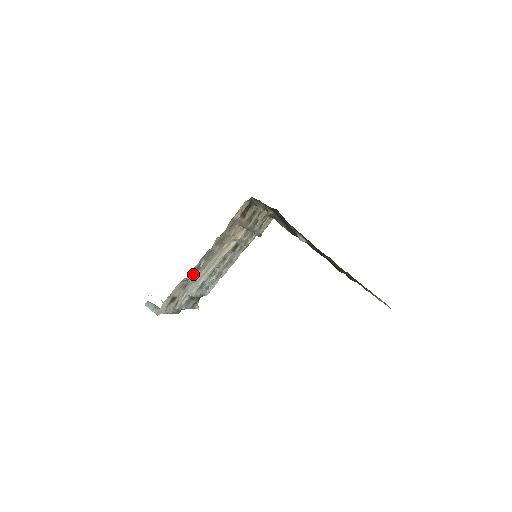
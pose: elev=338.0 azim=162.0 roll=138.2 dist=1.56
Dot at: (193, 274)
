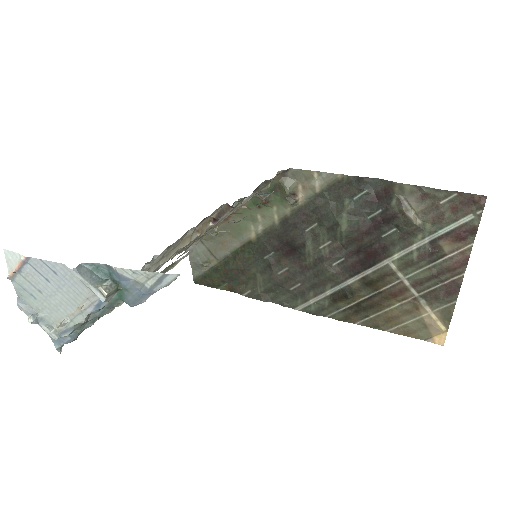
Dot at: occluded
